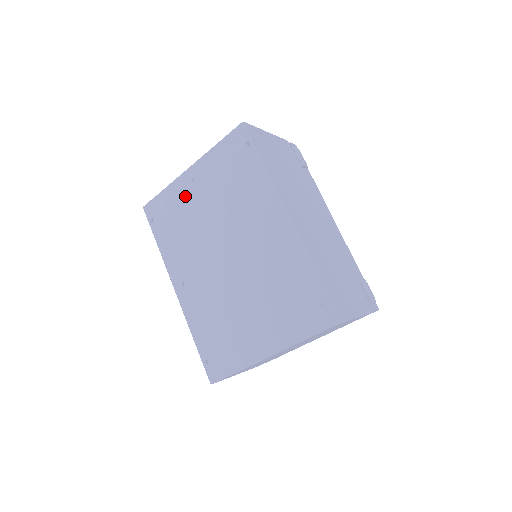
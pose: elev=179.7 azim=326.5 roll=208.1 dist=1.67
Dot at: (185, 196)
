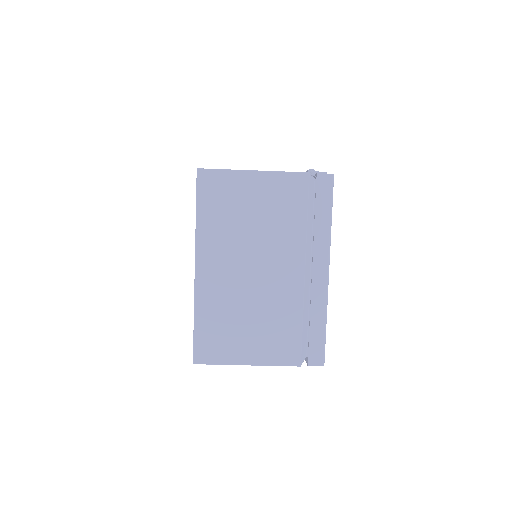
Dot at: occluded
